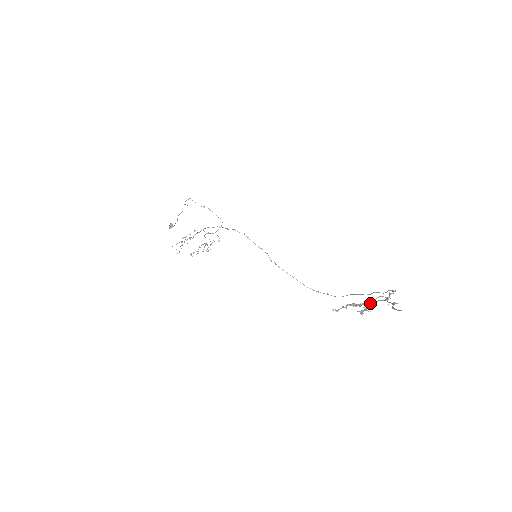
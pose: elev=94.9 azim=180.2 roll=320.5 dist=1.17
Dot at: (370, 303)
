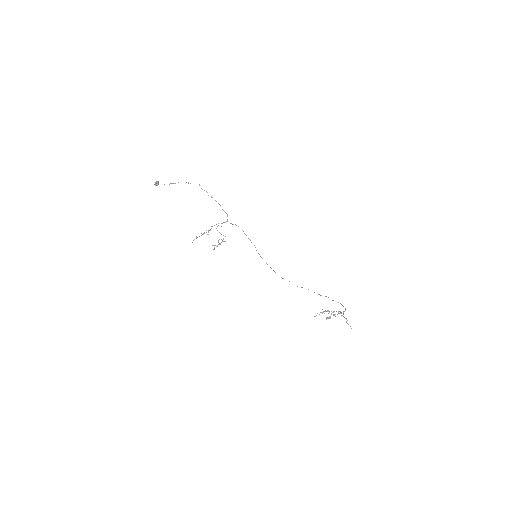
Dot at: (334, 315)
